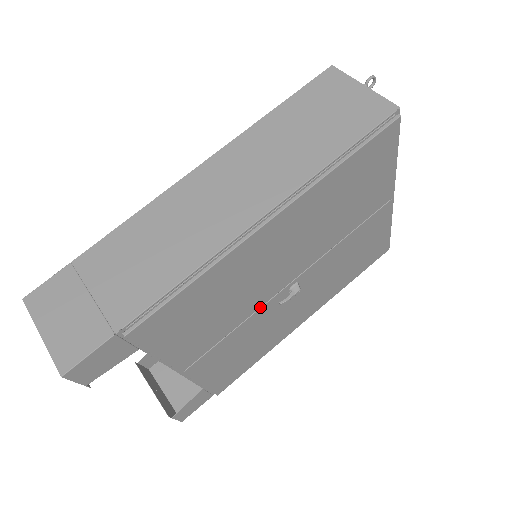
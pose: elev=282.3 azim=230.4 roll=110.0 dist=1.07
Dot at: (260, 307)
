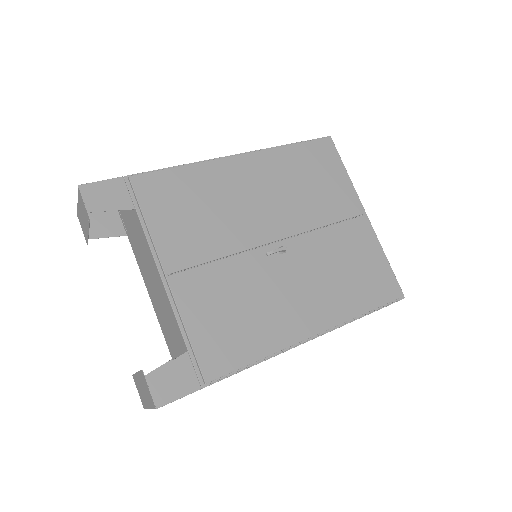
Dot at: (247, 251)
